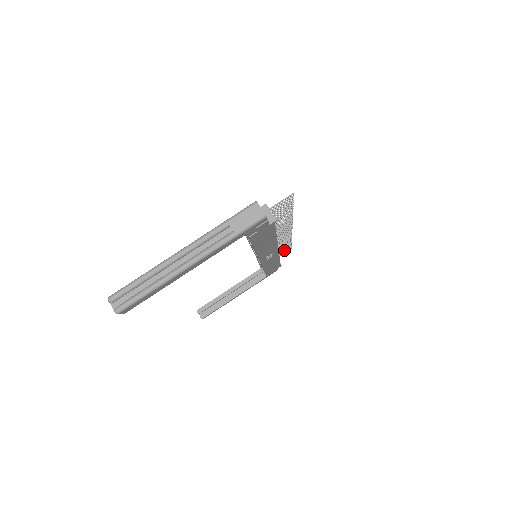
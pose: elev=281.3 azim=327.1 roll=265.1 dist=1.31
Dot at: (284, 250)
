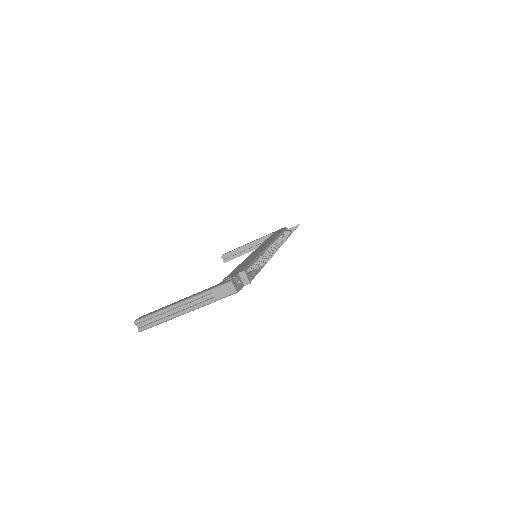
Dot at: occluded
